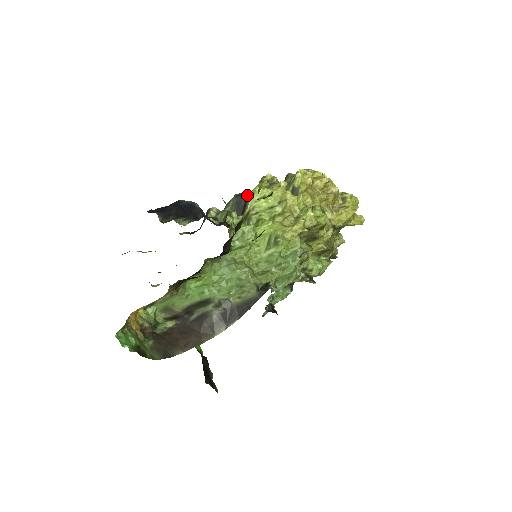
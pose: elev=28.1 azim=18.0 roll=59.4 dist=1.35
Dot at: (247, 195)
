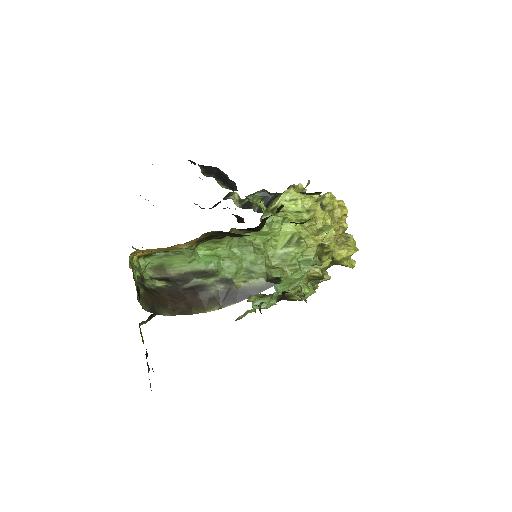
Dot at: (274, 194)
